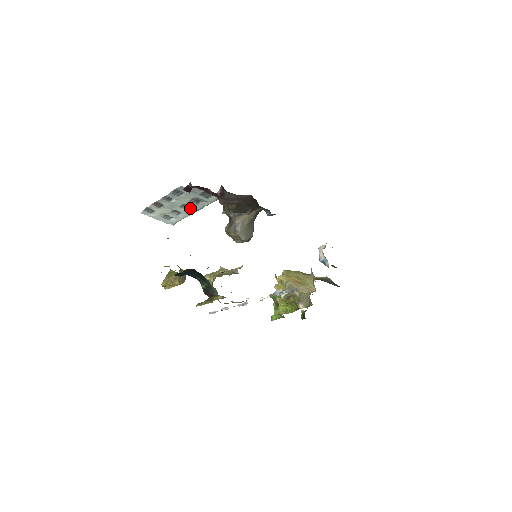
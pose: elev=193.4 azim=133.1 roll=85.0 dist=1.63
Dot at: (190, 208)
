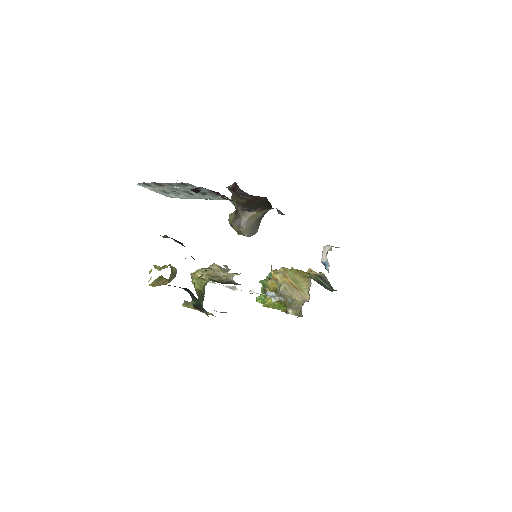
Dot at: (194, 195)
